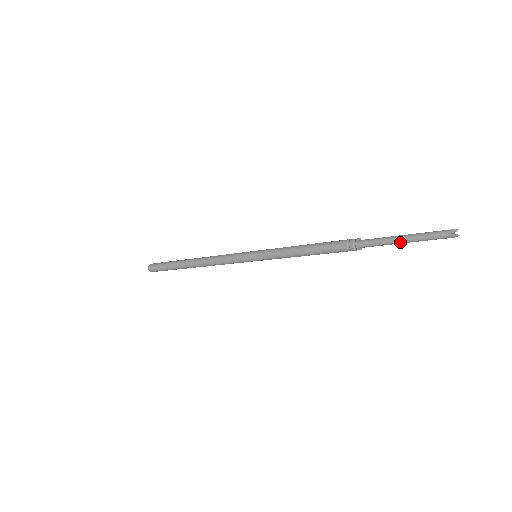
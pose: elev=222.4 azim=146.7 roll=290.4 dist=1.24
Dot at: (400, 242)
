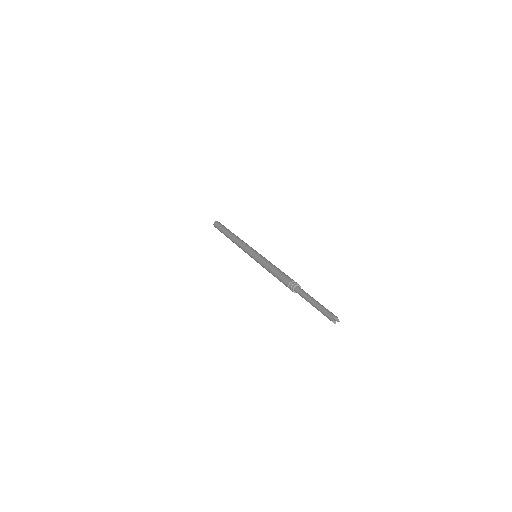
Dot at: (312, 305)
